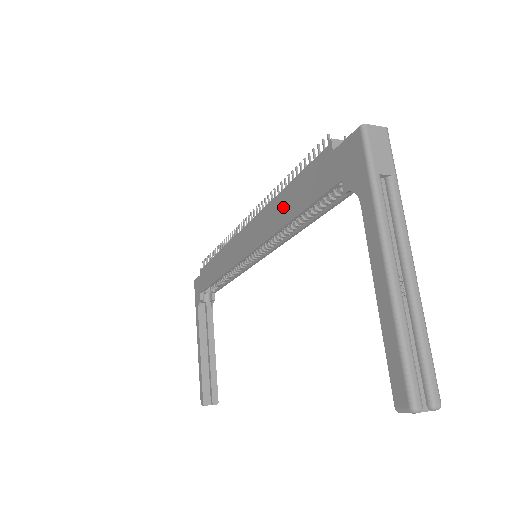
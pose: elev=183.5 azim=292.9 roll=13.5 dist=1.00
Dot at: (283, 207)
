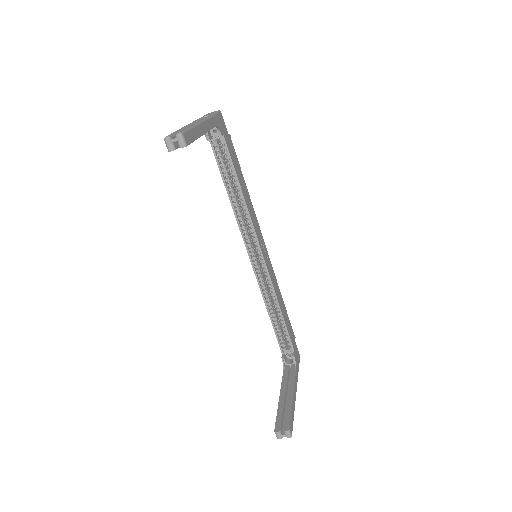
Dot at: occluded
